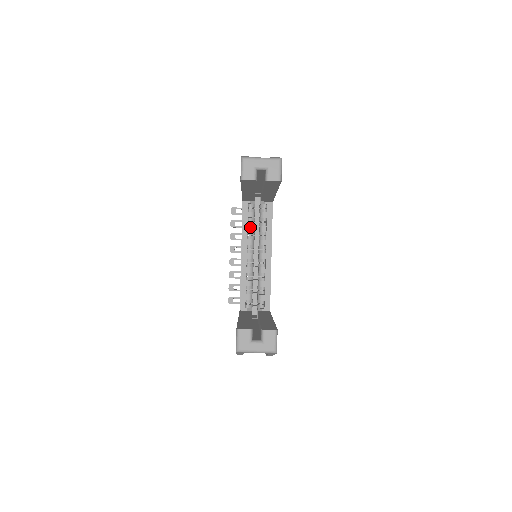
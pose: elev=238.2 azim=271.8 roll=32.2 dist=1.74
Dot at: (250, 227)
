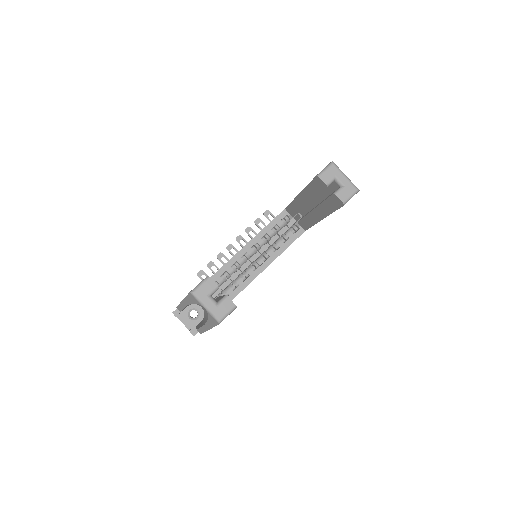
Dot at: (272, 232)
